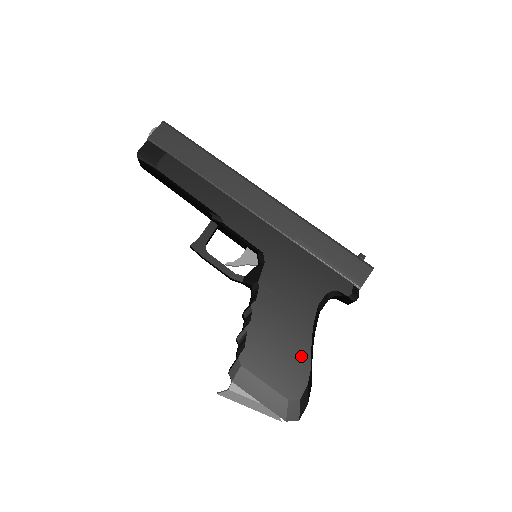
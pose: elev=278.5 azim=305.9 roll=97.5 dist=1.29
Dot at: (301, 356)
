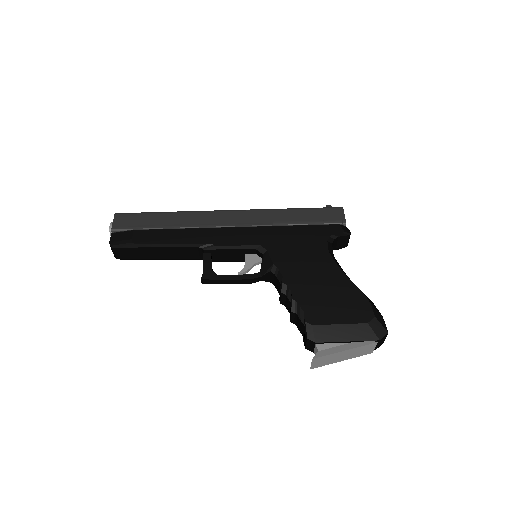
Dot at: (348, 289)
